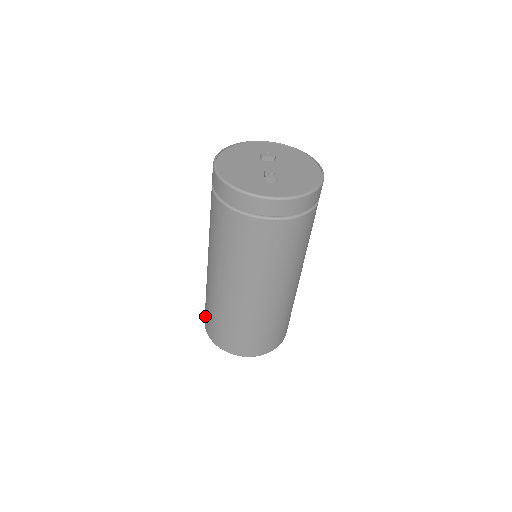
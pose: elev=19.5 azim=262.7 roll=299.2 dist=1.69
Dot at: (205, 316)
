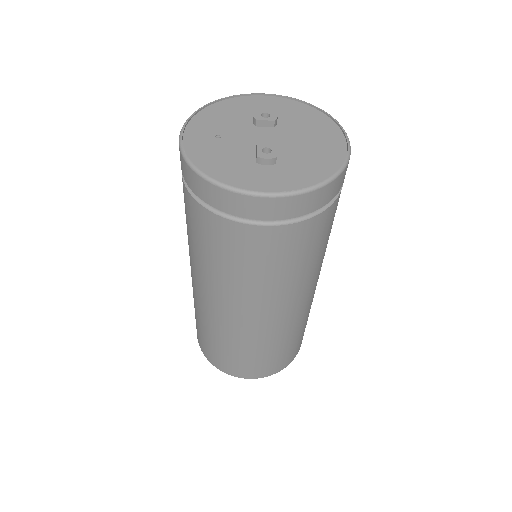
Dot at: occluded
